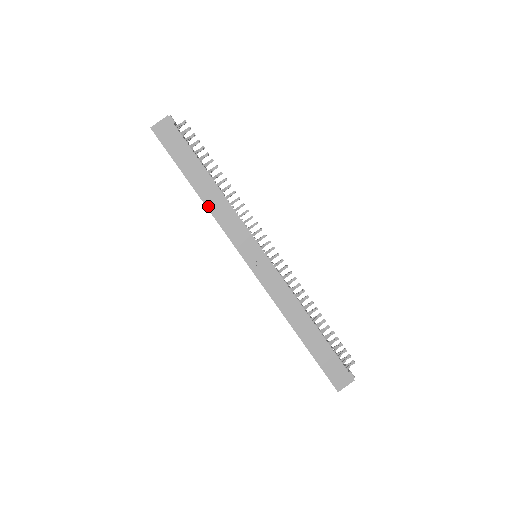
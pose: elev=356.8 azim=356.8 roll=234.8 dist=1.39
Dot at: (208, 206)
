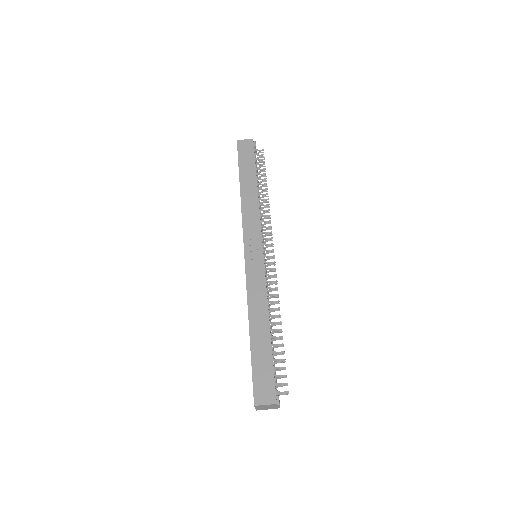
Dot at: (242, 200)
